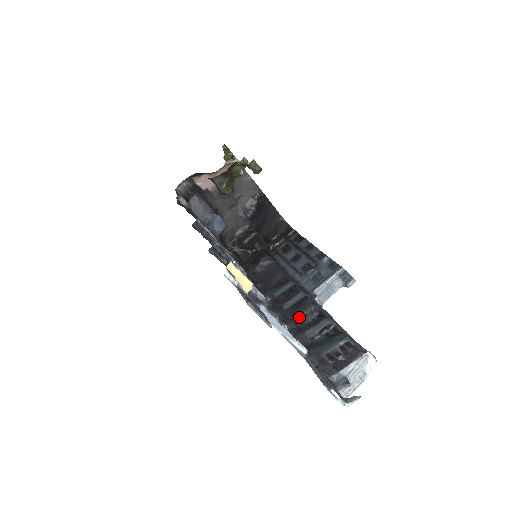
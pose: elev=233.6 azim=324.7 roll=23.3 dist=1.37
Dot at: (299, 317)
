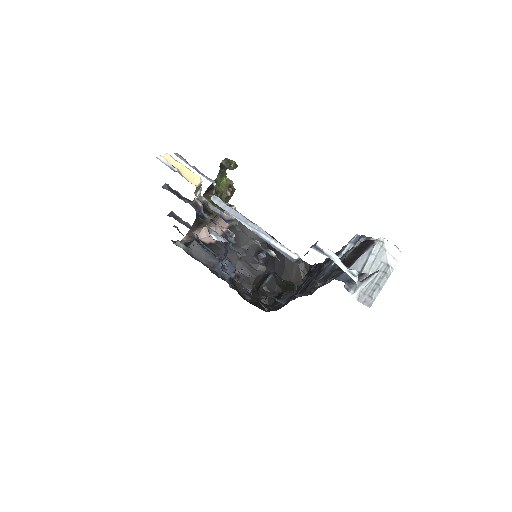
Dot at: occluded
